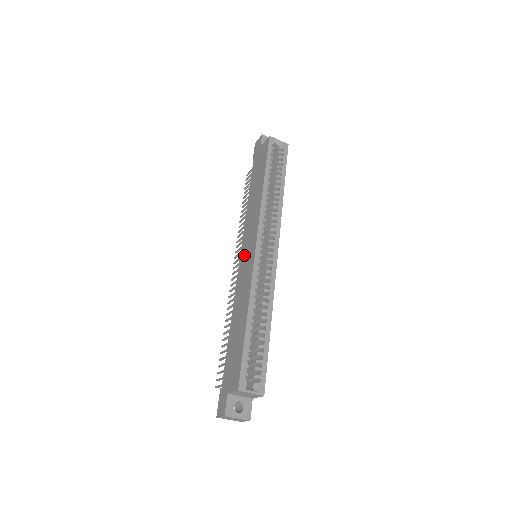
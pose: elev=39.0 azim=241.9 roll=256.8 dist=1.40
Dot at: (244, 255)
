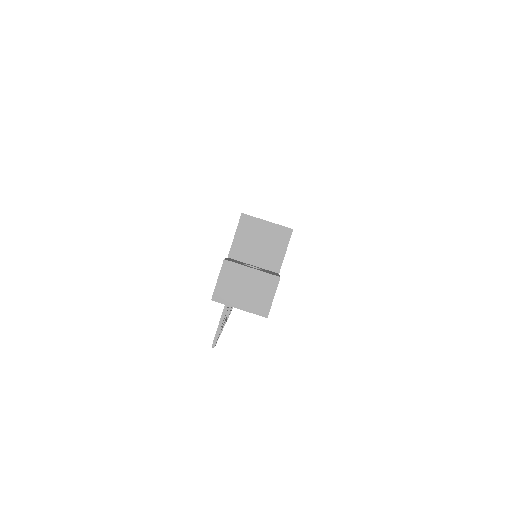
Dot at: occluded
